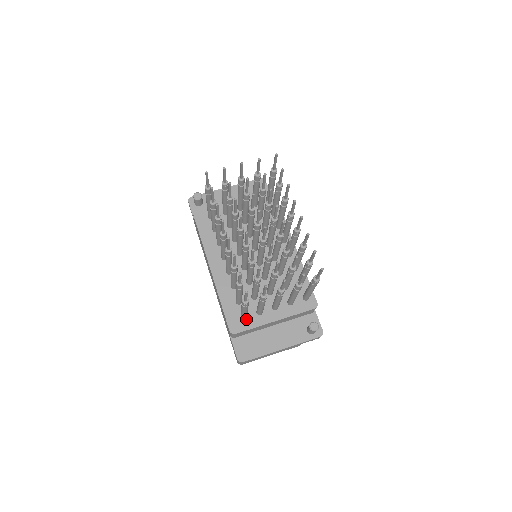
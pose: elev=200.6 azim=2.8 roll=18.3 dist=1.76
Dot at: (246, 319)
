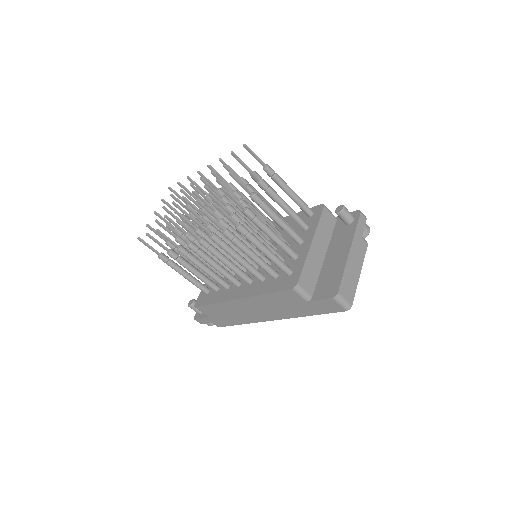
Dot at: (293, 271)
